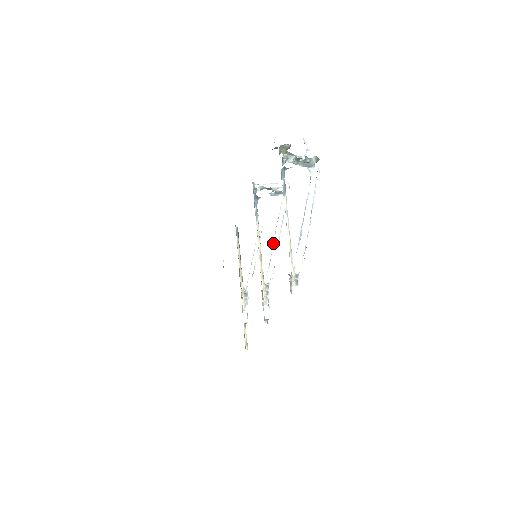
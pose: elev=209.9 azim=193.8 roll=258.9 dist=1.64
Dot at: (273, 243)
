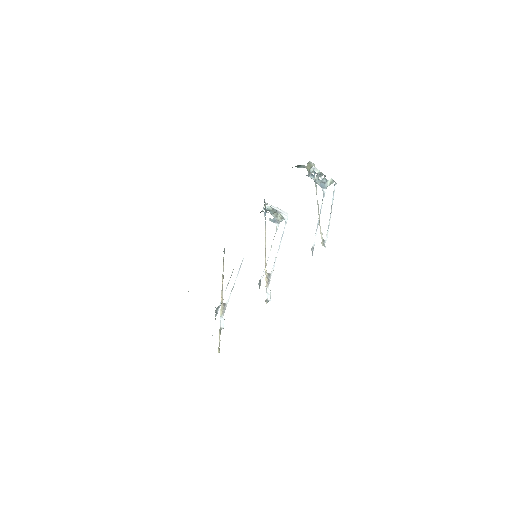
Dot at: occluded
